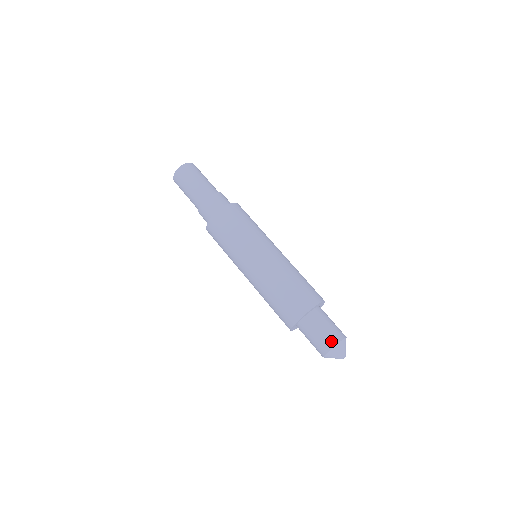
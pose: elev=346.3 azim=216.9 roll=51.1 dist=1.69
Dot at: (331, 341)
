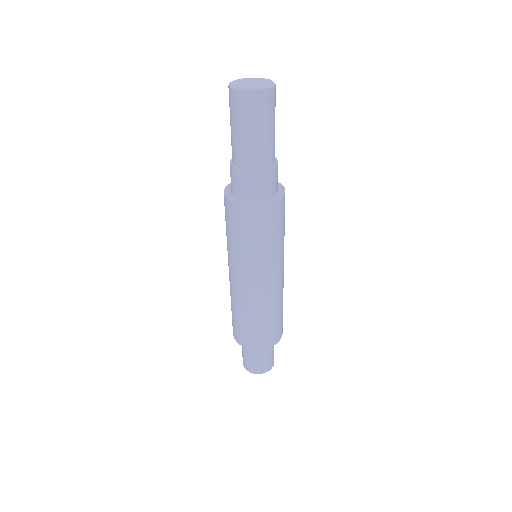
Dot at: (250, 368)
